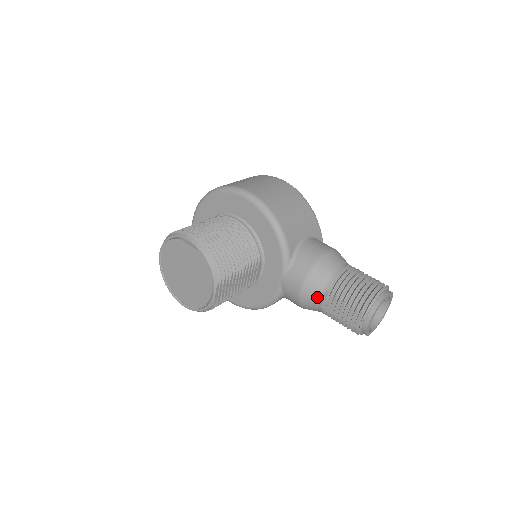
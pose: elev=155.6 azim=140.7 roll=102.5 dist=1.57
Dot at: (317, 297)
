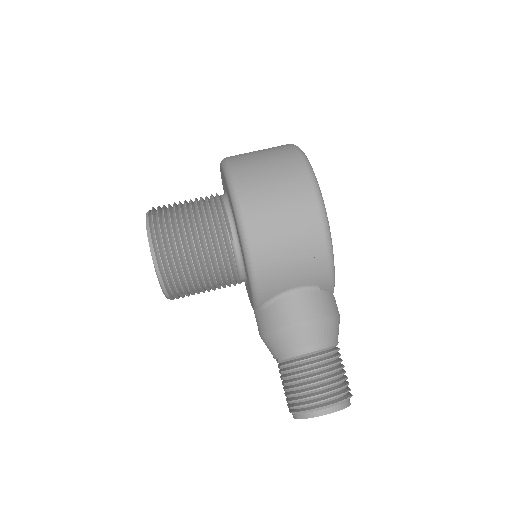
Dot at: (271, 353)
